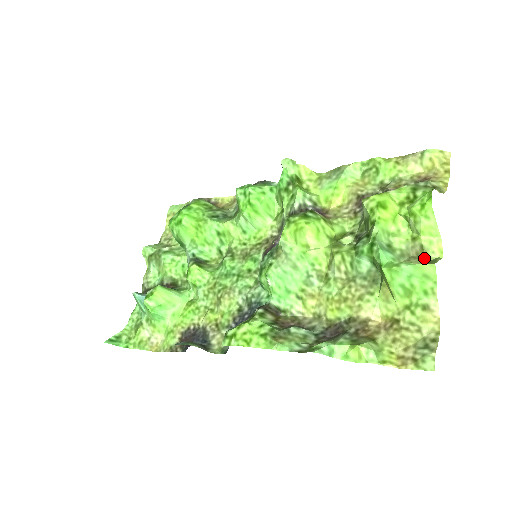
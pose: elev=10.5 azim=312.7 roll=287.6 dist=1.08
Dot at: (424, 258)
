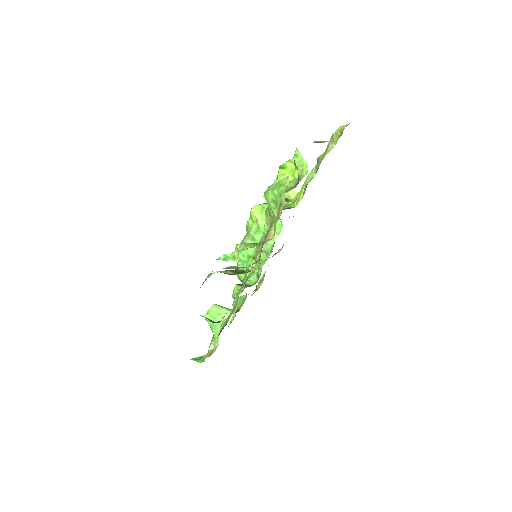
Dot at: (298, 183)
